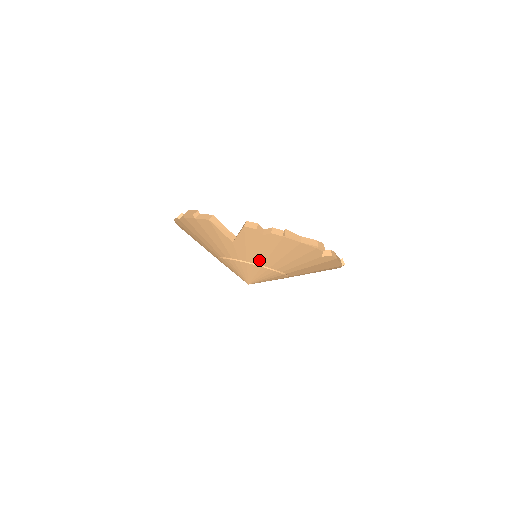
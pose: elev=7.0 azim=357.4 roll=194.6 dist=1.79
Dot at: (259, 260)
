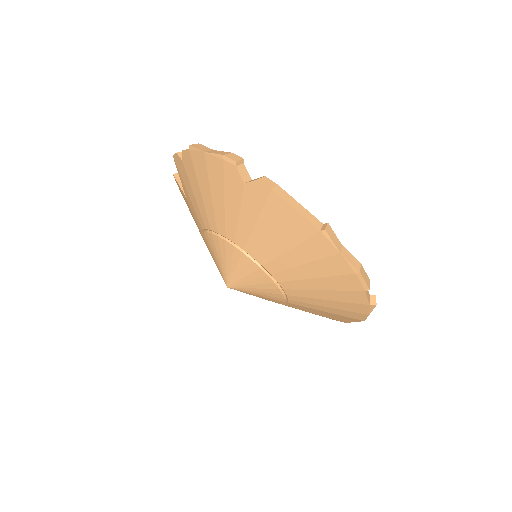
Dot at: (204, 218)
